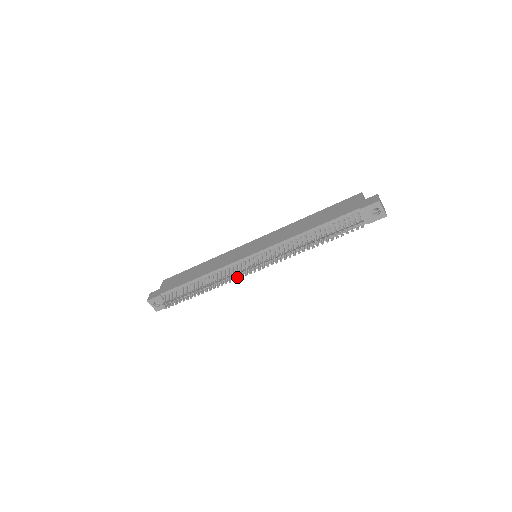
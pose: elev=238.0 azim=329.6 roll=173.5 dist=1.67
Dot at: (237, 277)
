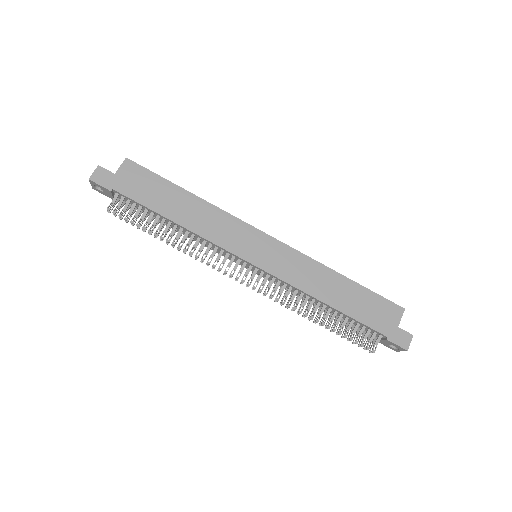
Dot at: (219, 269)
